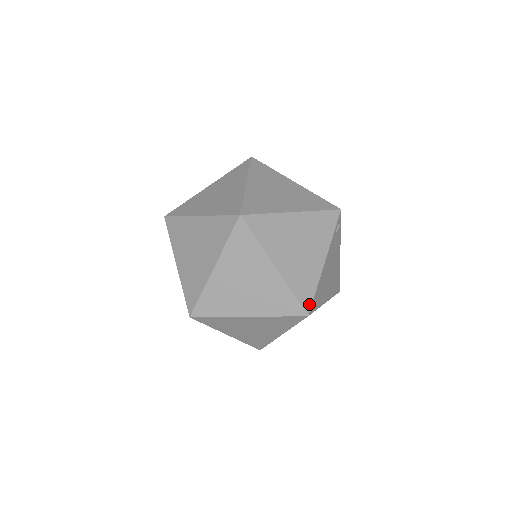
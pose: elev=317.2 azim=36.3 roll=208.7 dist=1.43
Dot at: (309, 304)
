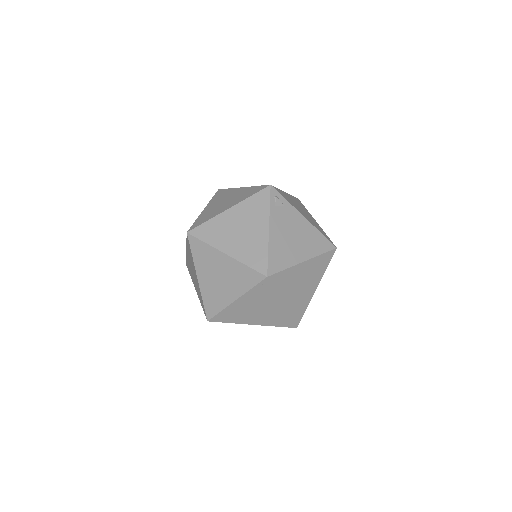
Dot at: (265, 268)
